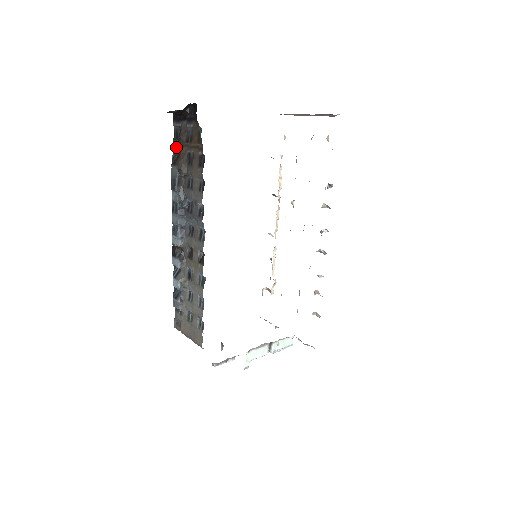
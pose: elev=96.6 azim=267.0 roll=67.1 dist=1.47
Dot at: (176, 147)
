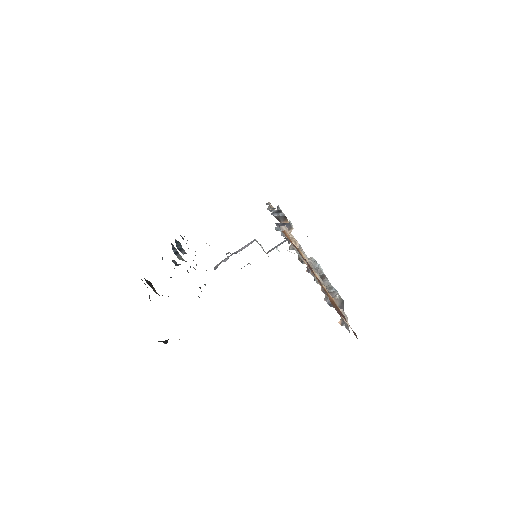
Dot at: (147, 287)
